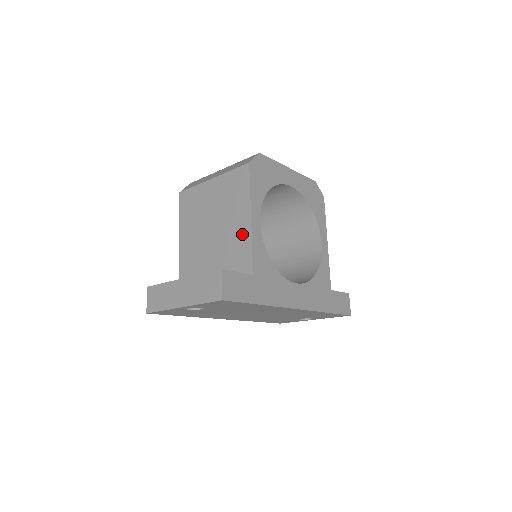
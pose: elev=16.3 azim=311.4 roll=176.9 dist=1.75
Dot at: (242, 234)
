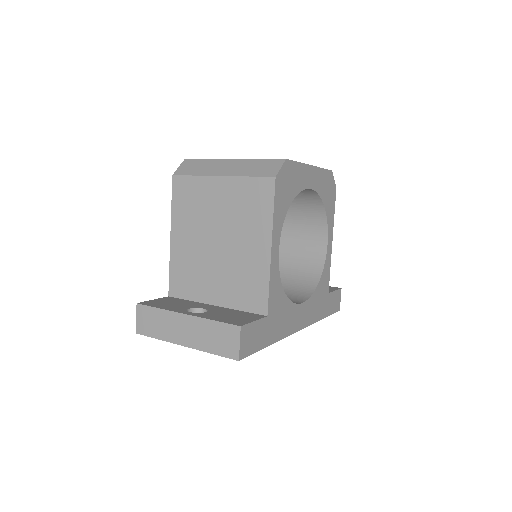
Dot at: (257, 264)
